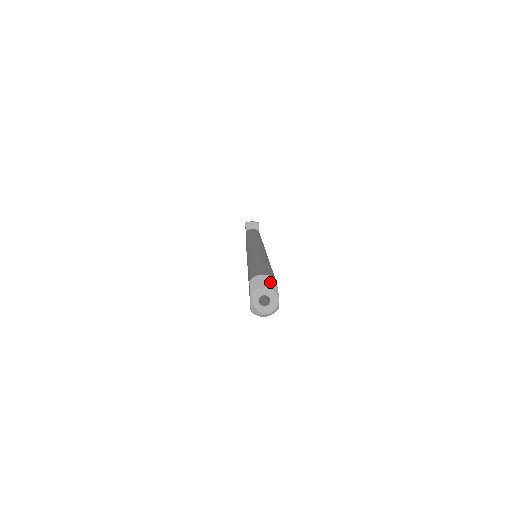
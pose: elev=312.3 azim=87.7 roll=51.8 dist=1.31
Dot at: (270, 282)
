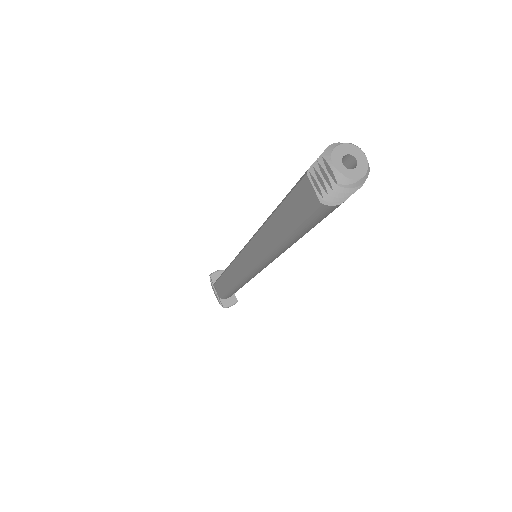
Dot at: (342, 143)
